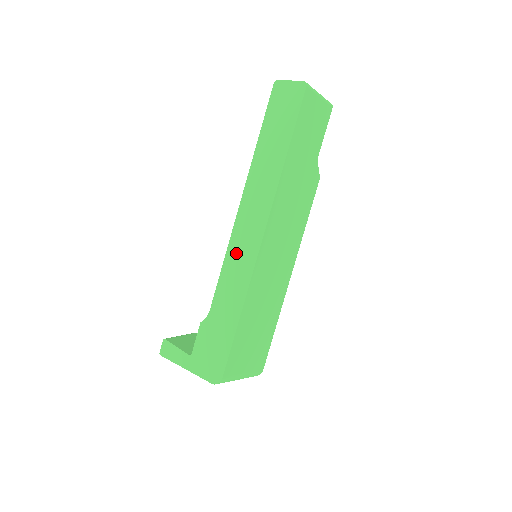
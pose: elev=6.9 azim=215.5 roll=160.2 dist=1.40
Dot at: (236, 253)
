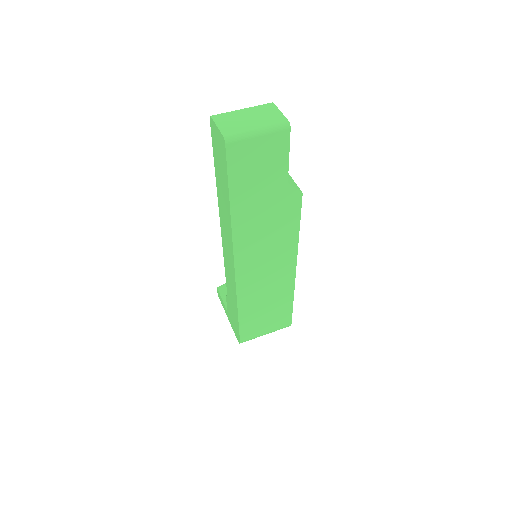
Dot at: (227, 265)
